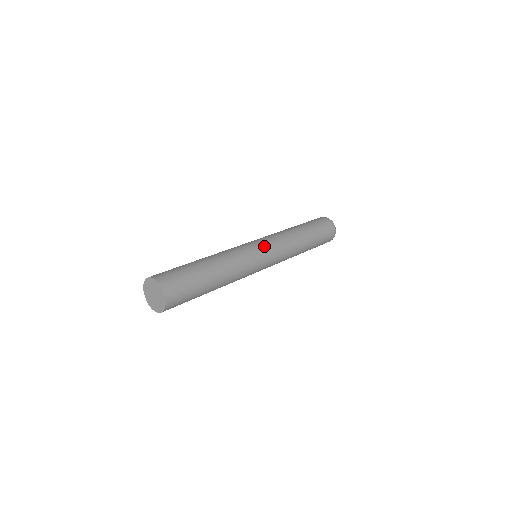
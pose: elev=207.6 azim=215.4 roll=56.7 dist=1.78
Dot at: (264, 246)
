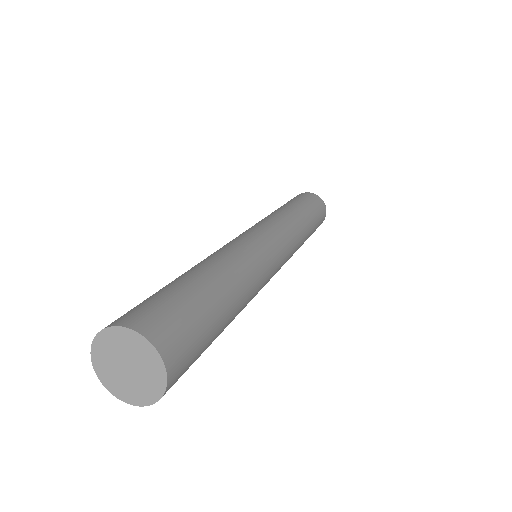
Dot at: (254, 229)
